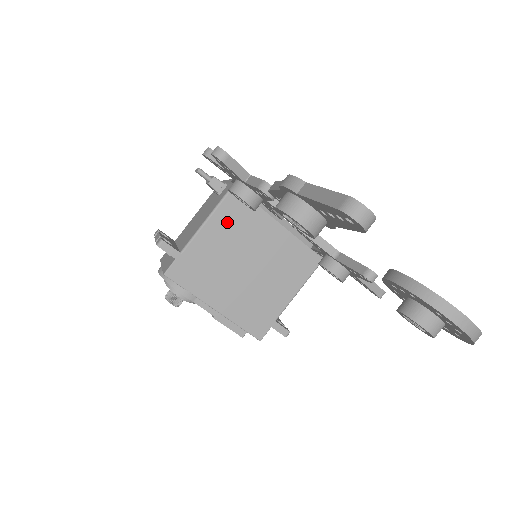
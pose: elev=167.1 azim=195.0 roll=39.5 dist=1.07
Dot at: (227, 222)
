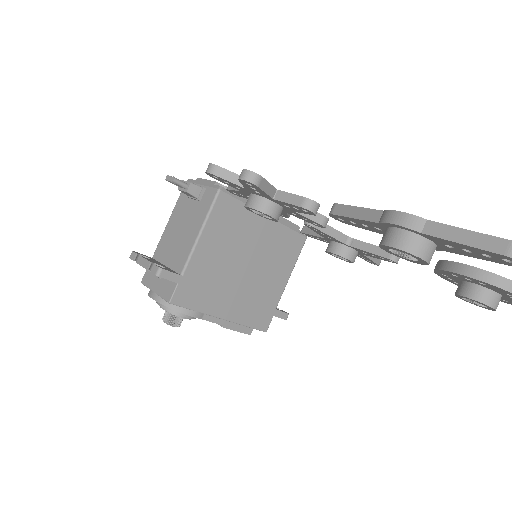
Dot at: (220, 229)
